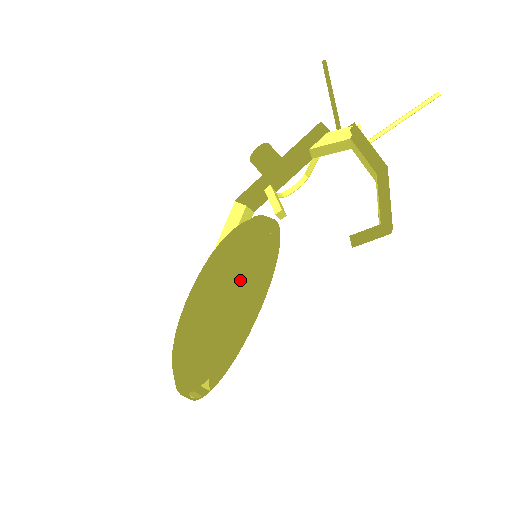
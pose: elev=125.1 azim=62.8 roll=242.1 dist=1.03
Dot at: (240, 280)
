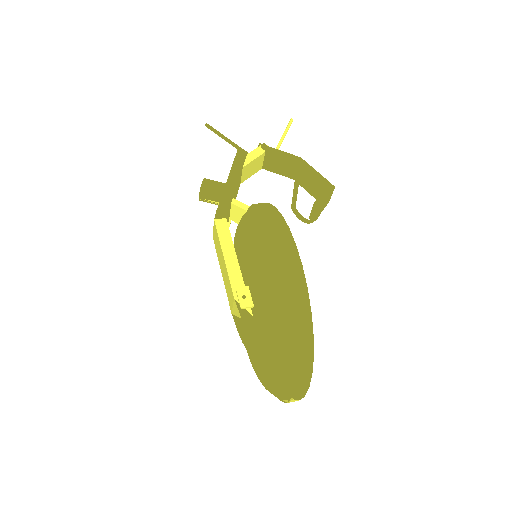
Dot at: occluded
